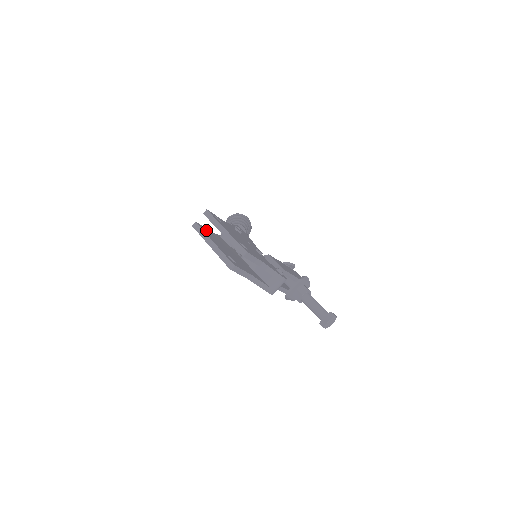
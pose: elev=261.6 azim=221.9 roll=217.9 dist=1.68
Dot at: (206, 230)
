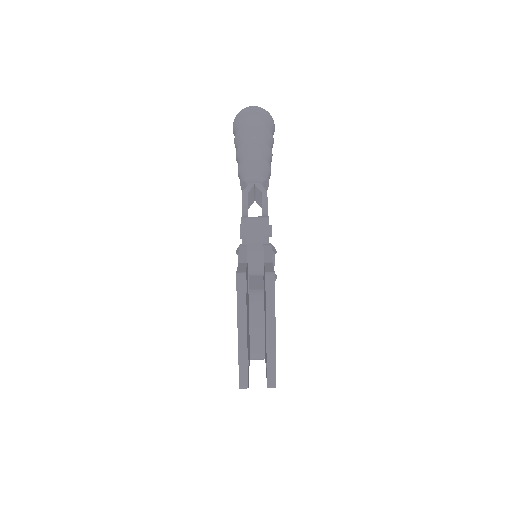
Dot at: (246, 279)
